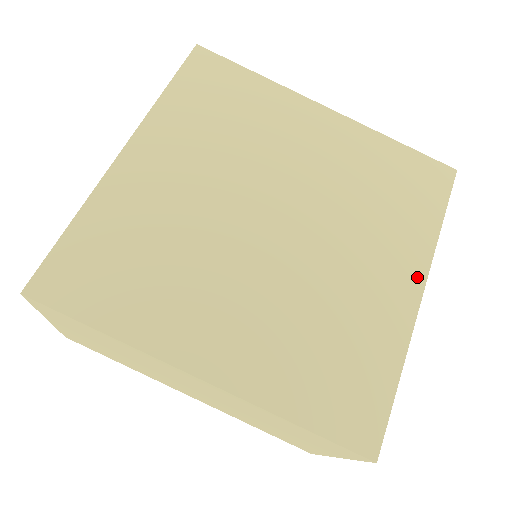
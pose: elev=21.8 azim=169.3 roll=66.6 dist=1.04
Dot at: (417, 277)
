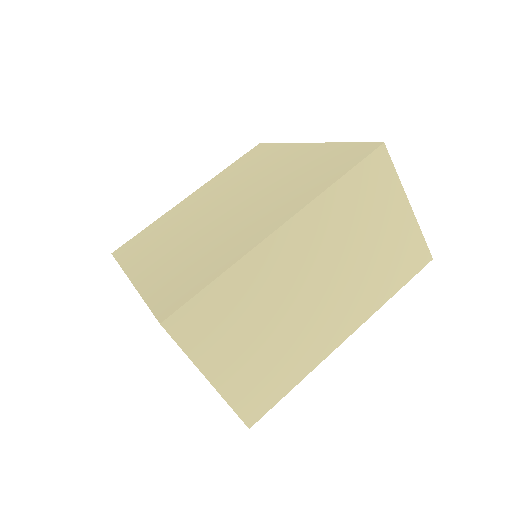
Dot at: (299, 146)
